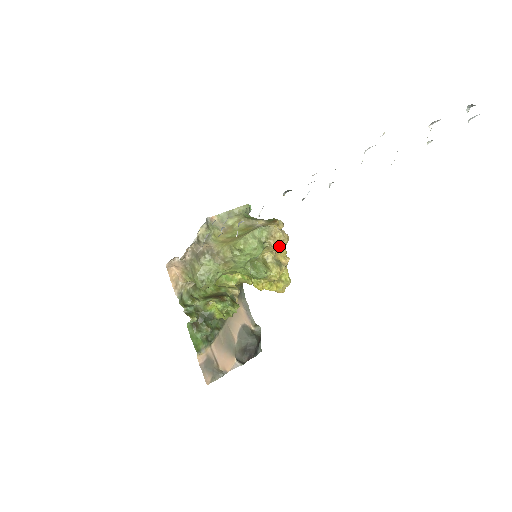
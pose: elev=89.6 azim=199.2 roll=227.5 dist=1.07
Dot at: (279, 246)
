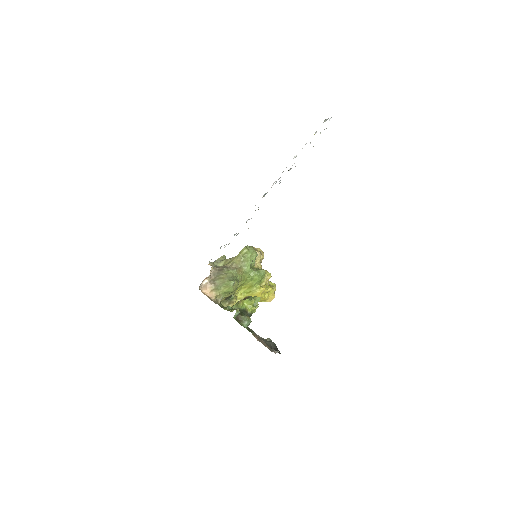
Dot at: (262, 255)
